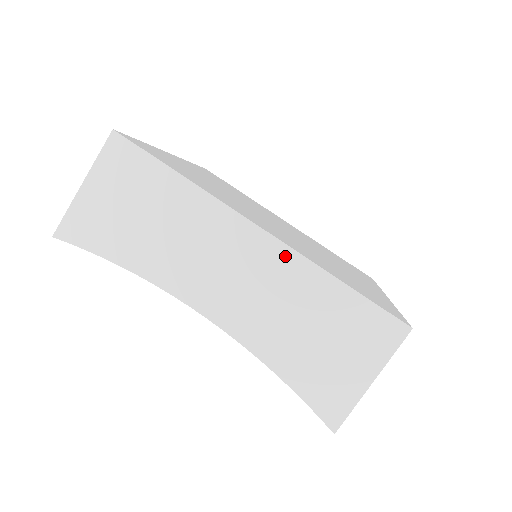
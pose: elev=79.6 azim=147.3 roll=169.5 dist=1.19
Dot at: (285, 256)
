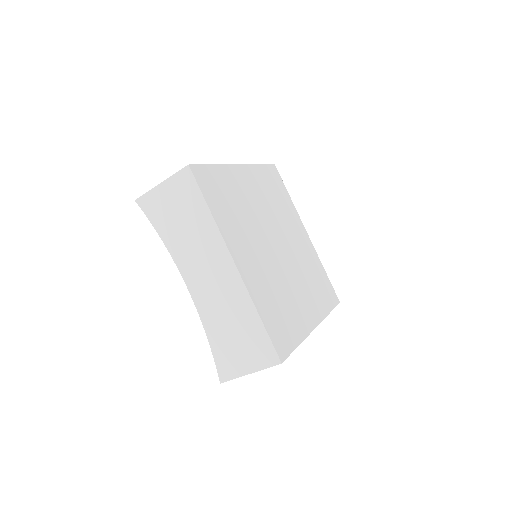
Dot at: occluded
